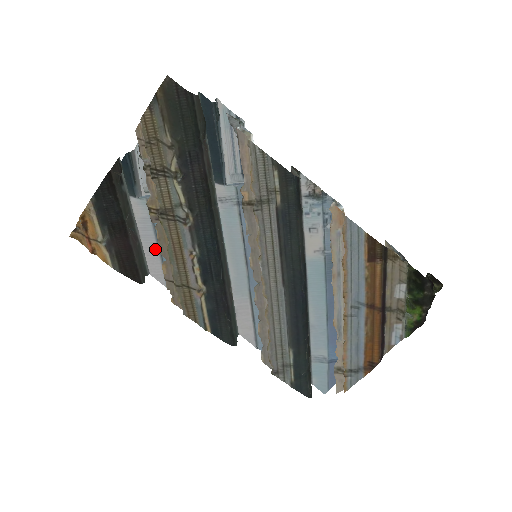
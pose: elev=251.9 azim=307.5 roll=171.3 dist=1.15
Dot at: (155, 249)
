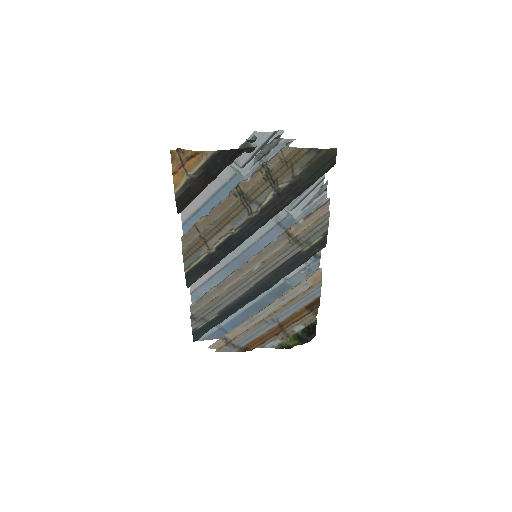
Dot at: (204, 199)
